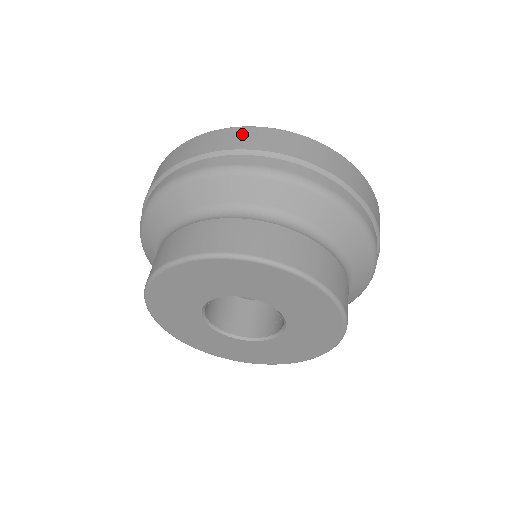
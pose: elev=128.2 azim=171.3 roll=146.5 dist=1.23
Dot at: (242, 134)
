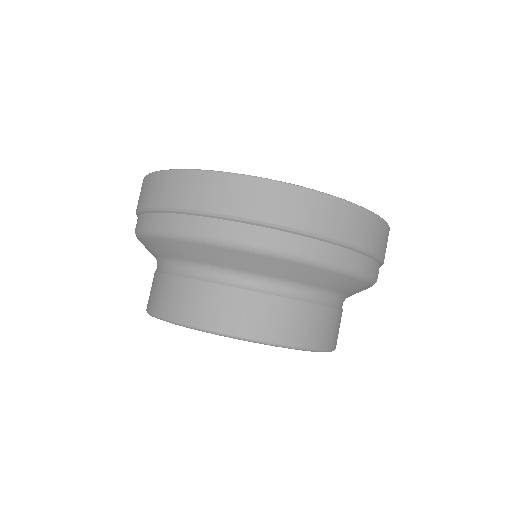
Dot at: (141, 189)
